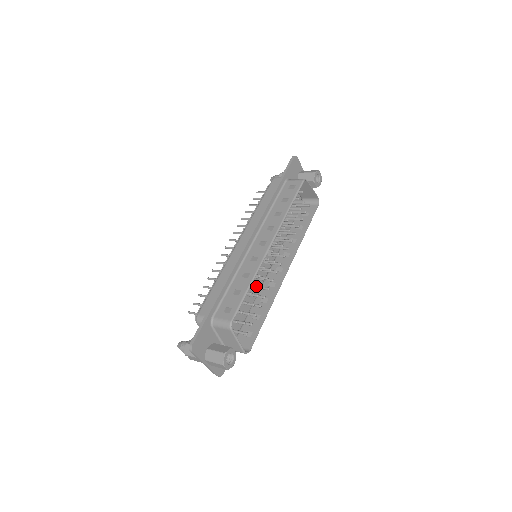
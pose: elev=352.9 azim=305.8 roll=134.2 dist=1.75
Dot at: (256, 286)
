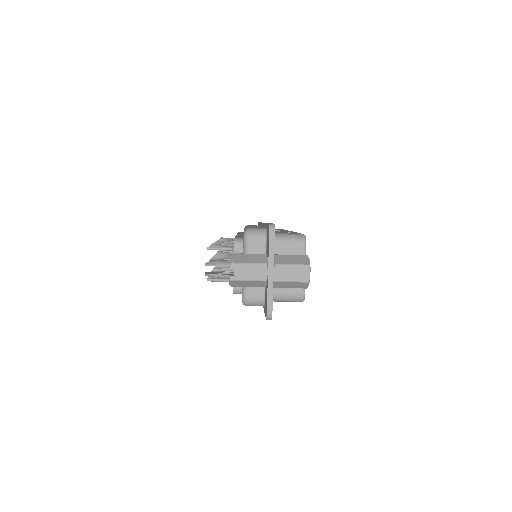
Dot at: occluded
